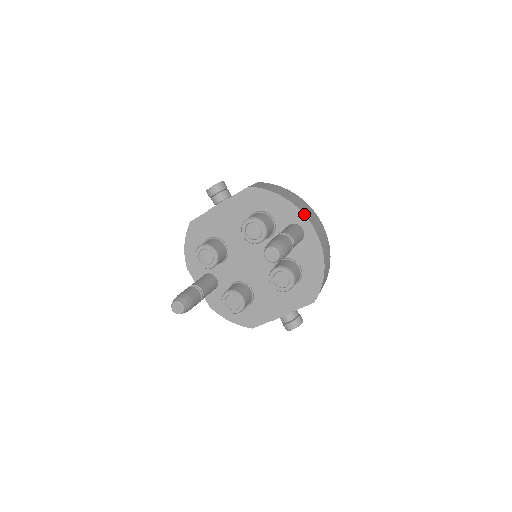
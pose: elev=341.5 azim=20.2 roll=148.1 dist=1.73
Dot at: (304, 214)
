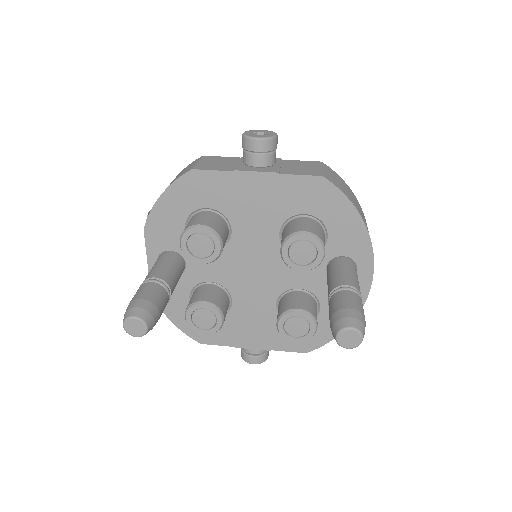
Dot at: occluded
